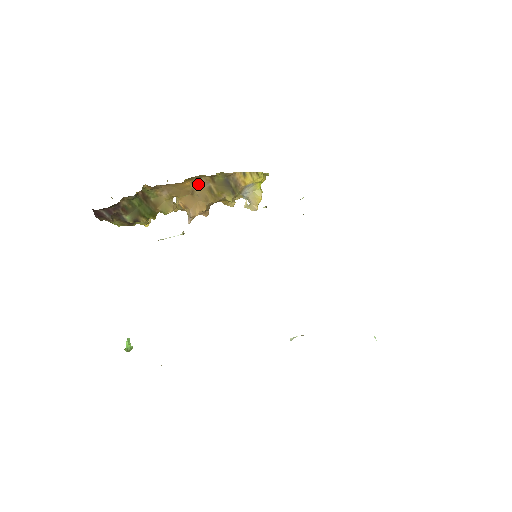
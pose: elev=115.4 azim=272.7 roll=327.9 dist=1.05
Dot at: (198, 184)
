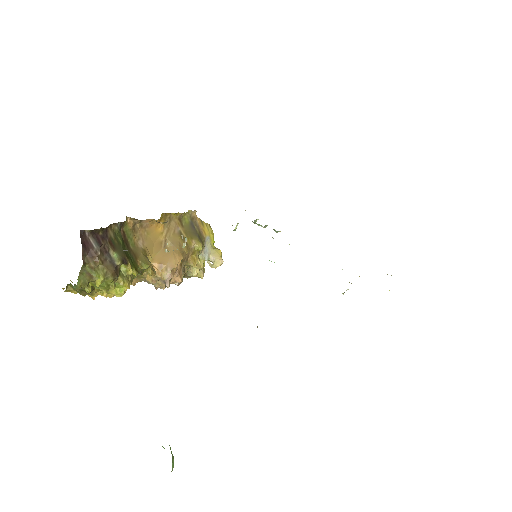
Dot at: (169, 230)
